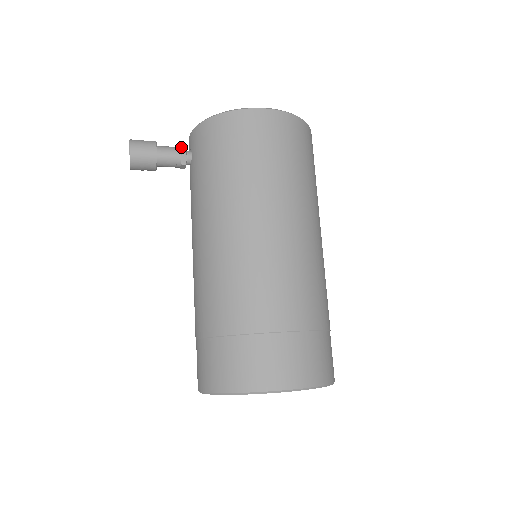
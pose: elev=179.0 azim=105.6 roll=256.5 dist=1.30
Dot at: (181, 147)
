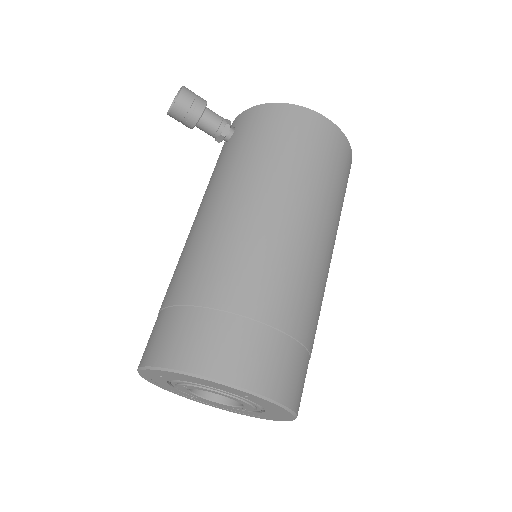
Dot at: (227, 120)
